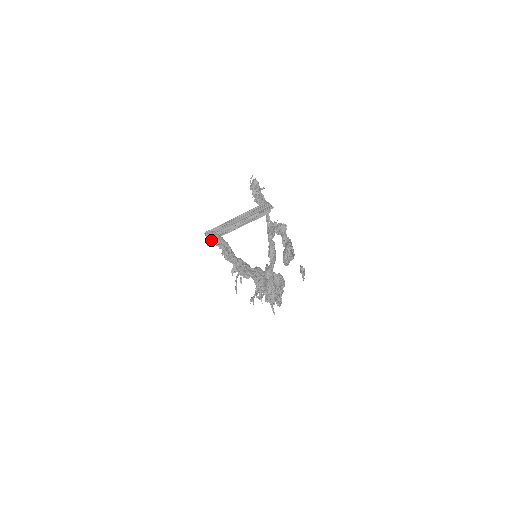
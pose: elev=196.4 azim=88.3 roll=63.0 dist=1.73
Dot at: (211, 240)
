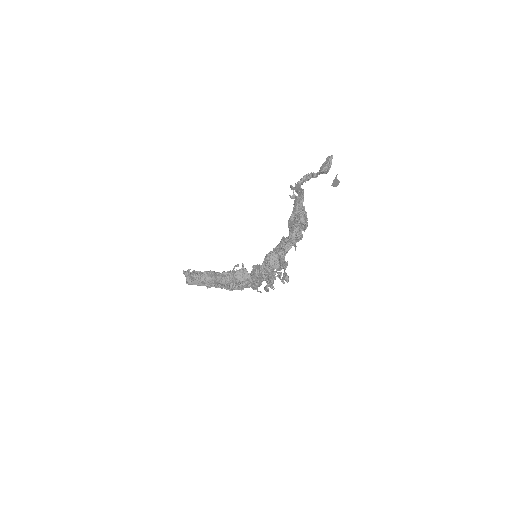
Dot at: (191, 274)
